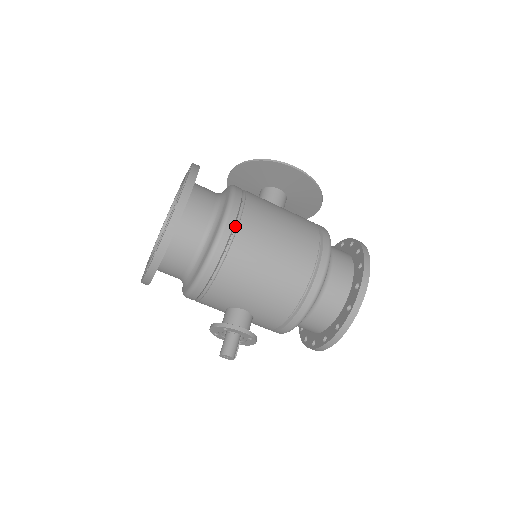
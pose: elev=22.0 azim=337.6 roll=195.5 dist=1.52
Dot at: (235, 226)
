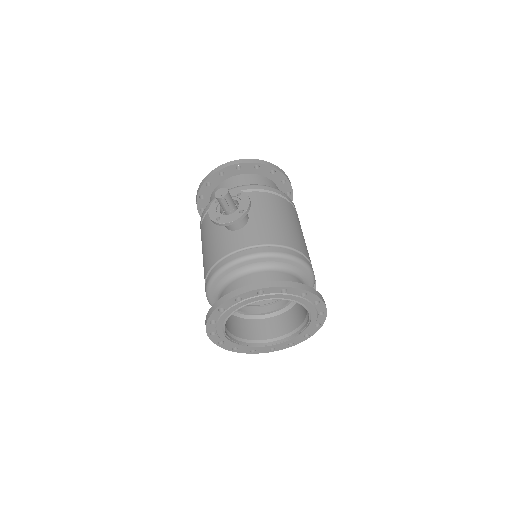
Dot at: occluded
